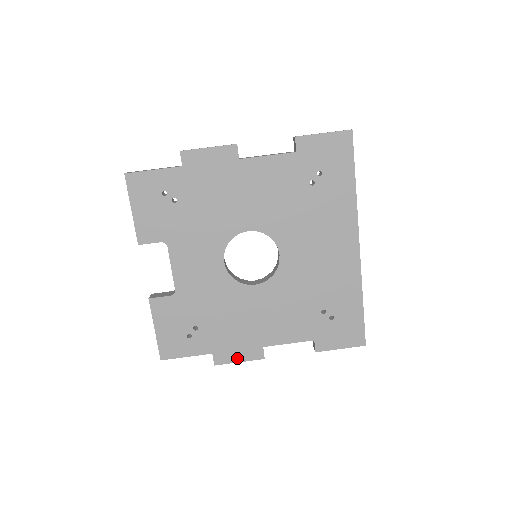
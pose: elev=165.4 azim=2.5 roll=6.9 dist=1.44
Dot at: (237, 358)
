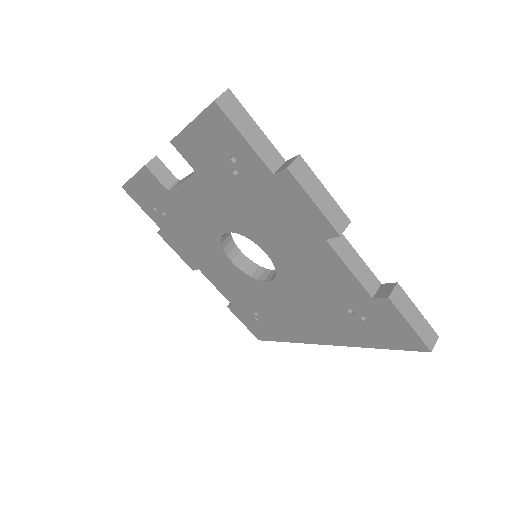
Dot at: (176, 250)
